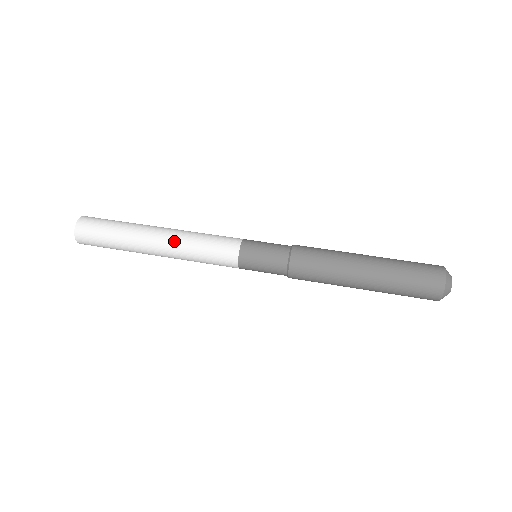
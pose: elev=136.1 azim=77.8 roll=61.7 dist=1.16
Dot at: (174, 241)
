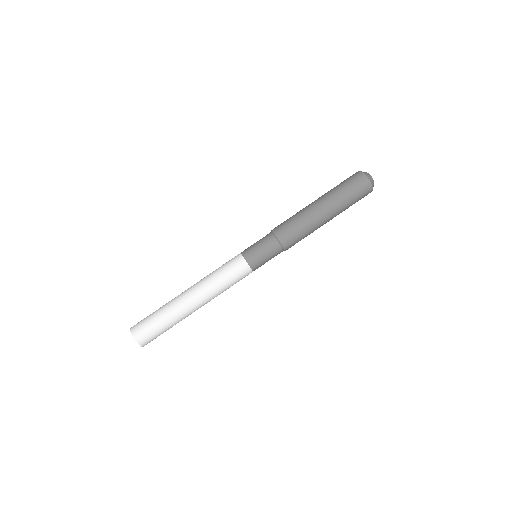
Dot at: (202, 288)
